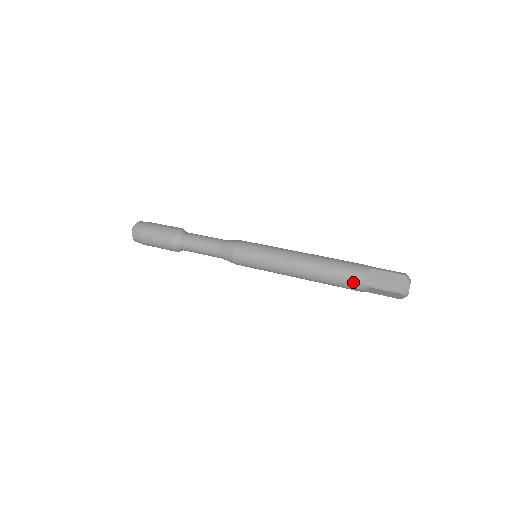
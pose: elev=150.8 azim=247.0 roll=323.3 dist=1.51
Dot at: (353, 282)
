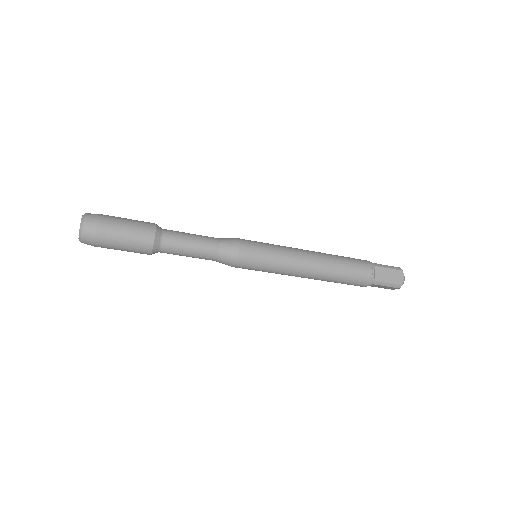
Dot at: (363, 262)
